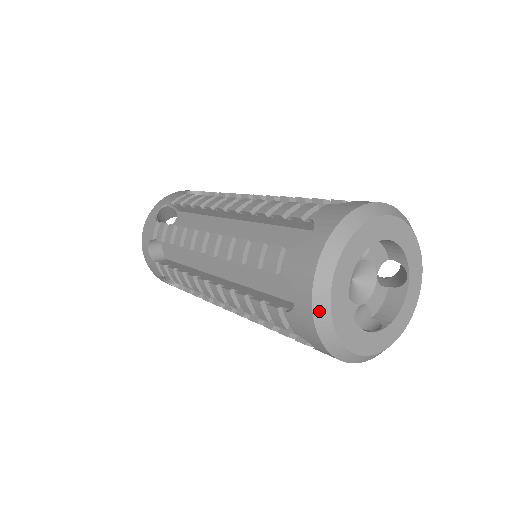
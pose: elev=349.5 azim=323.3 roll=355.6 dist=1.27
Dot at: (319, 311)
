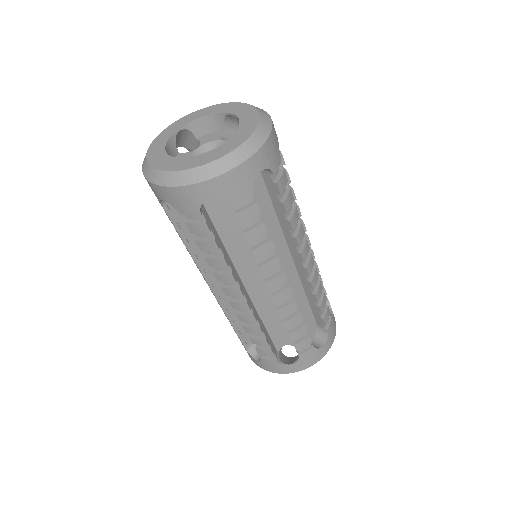
Dot at: occluded
